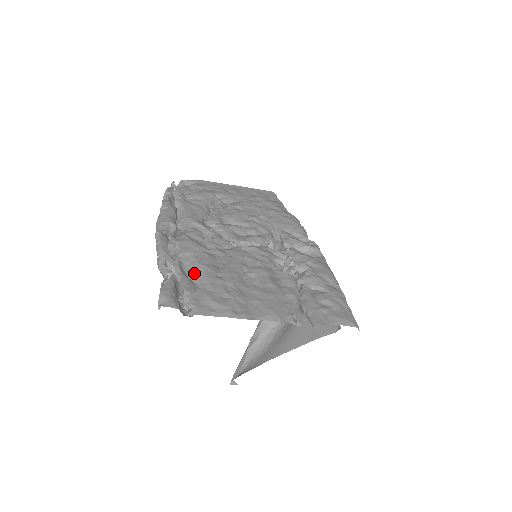
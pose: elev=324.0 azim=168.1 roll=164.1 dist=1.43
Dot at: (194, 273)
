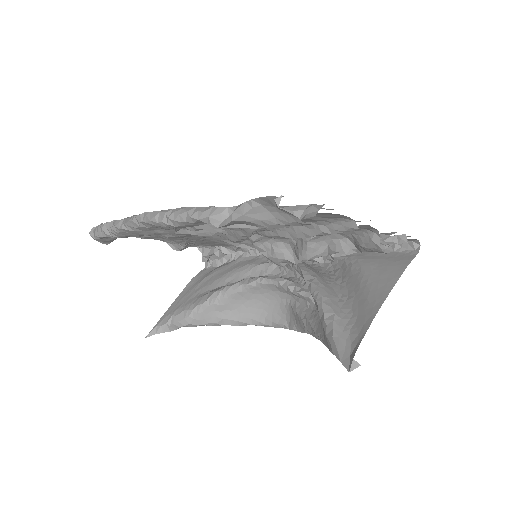
Dot at: occluded
